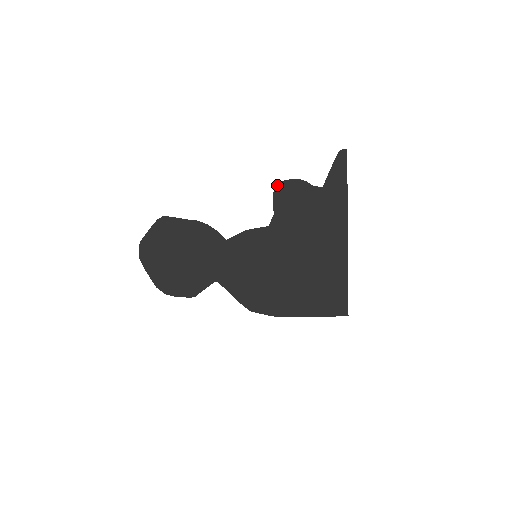
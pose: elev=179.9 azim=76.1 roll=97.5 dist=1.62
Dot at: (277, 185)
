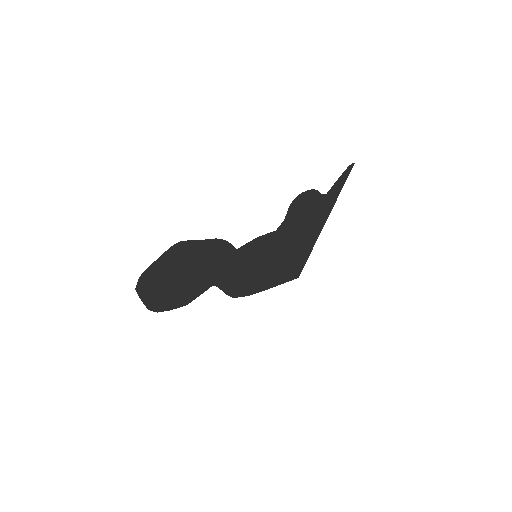
Dot at: (297, 196)
